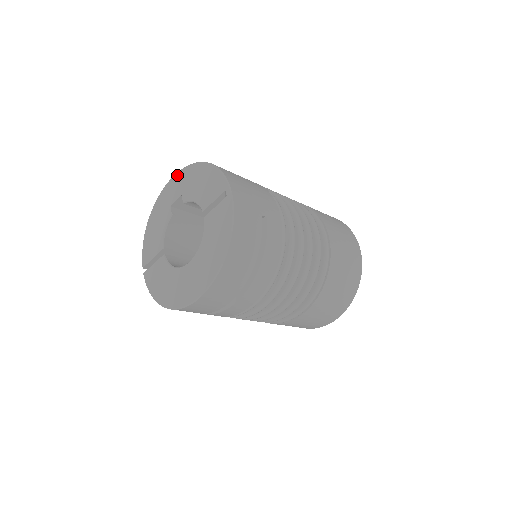
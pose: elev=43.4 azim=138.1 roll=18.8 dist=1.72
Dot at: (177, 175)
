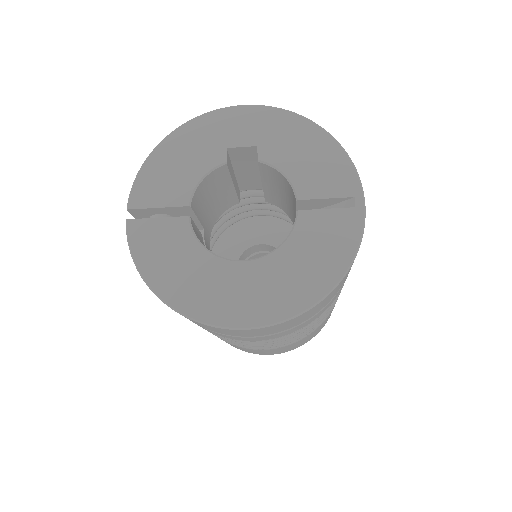
Dot at: (257, 109)
